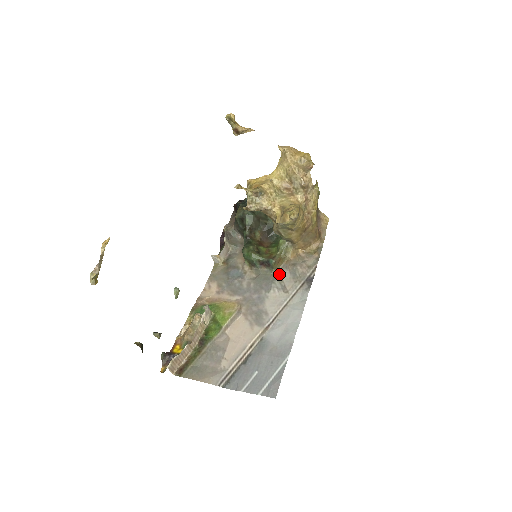
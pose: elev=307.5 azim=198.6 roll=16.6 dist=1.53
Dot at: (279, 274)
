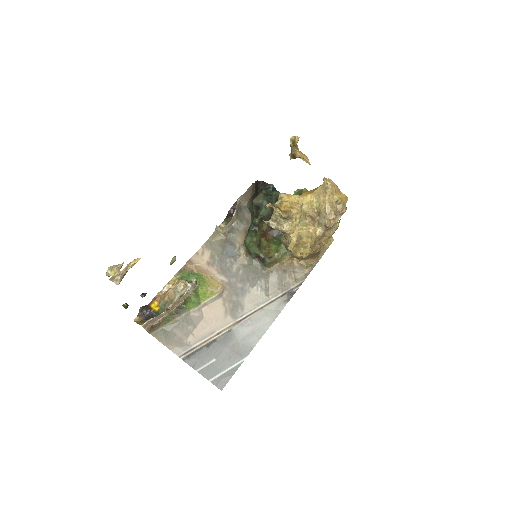
Dot at: (268, 274)
